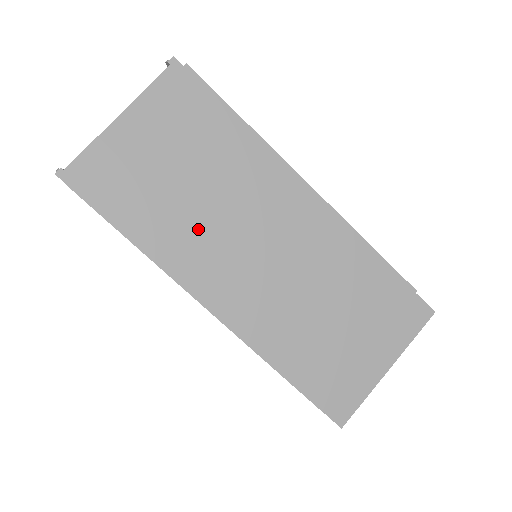
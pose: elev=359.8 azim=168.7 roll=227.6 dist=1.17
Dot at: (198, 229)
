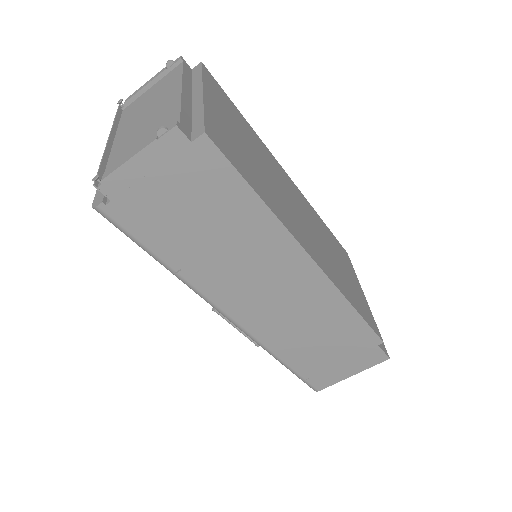
Dot at: (279, 197)
